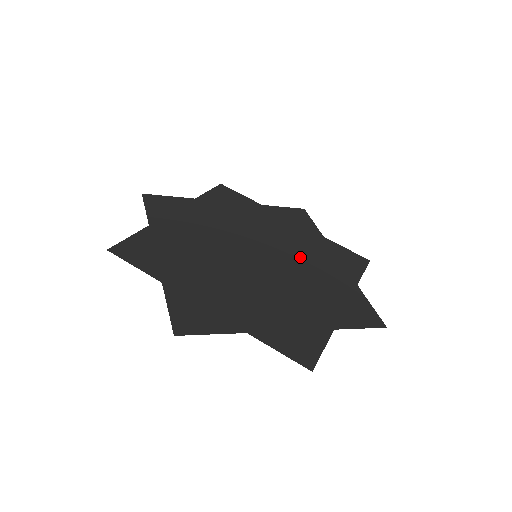
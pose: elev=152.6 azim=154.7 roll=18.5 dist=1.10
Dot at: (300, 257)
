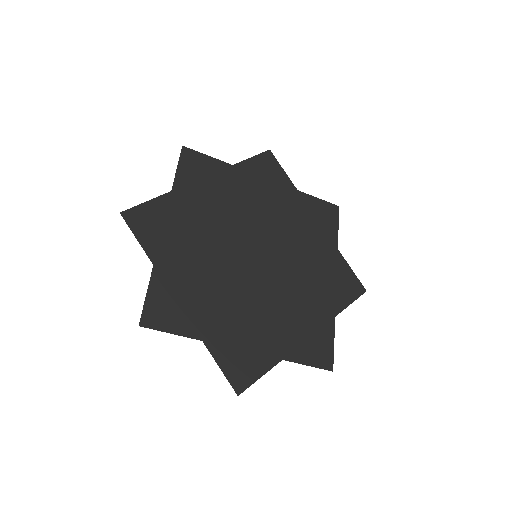
Dot at: (298, 268)
